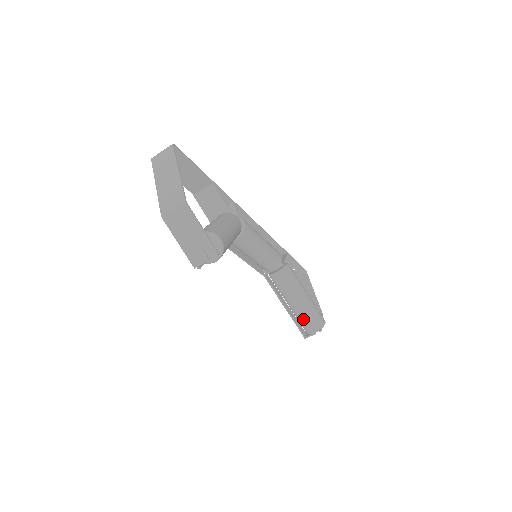
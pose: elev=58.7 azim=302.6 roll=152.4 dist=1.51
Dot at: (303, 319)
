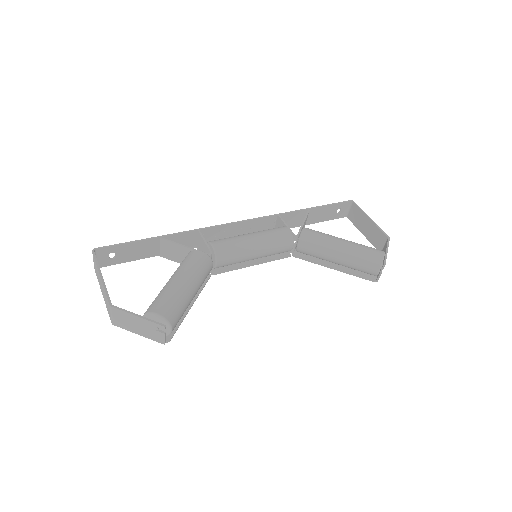
Dot at: (357, 268)
